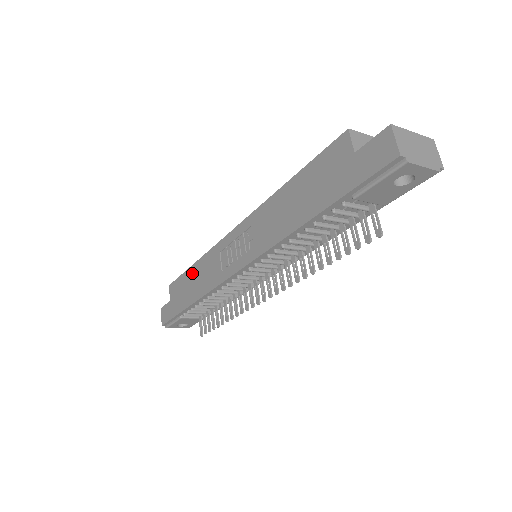
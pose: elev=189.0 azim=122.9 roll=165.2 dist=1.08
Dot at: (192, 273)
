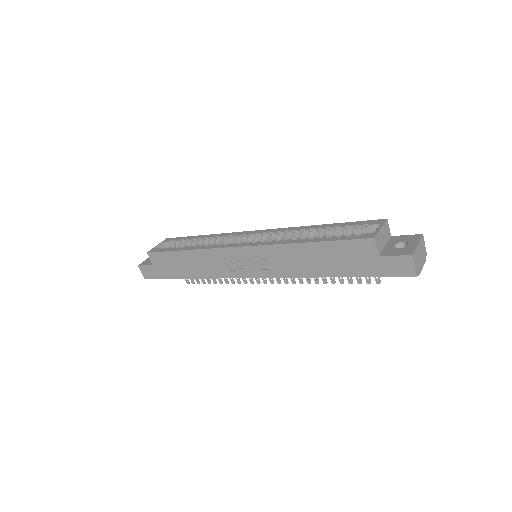
Dot at: (184, 257)
